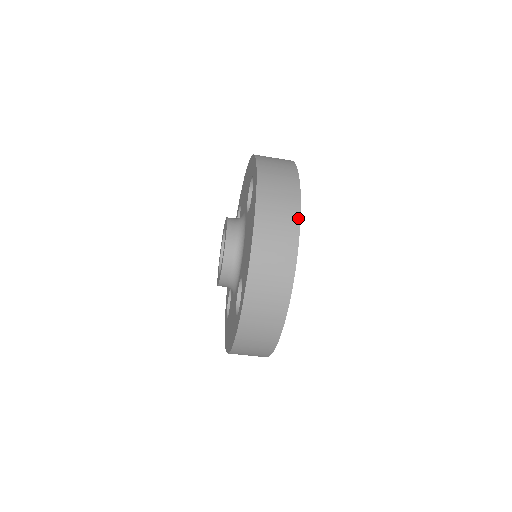
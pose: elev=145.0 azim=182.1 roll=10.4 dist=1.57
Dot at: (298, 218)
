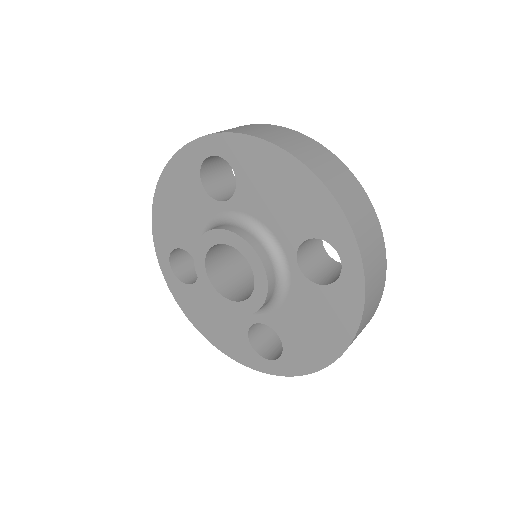
Dot at: (304, 135)
